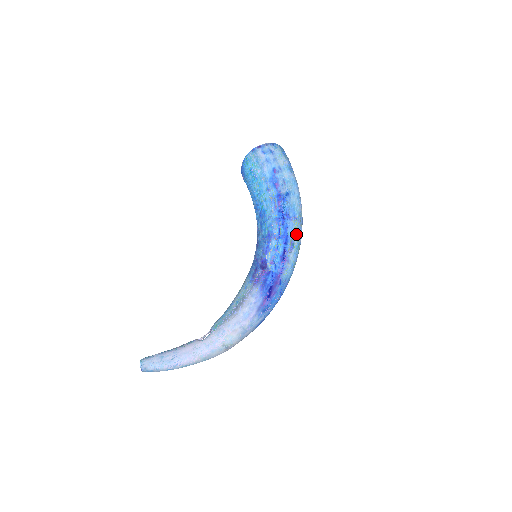
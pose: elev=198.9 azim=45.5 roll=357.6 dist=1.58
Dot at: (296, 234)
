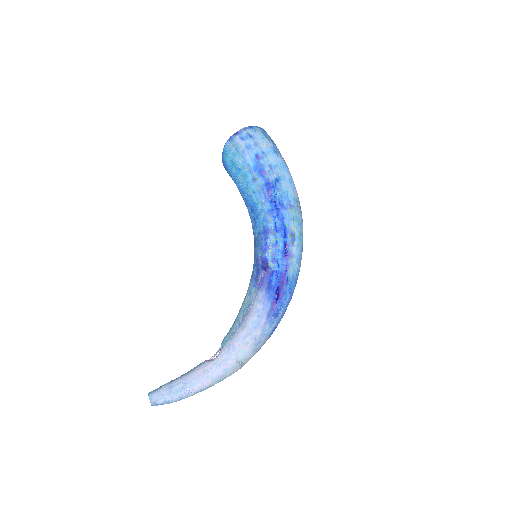
Dot at: (295, 224)
